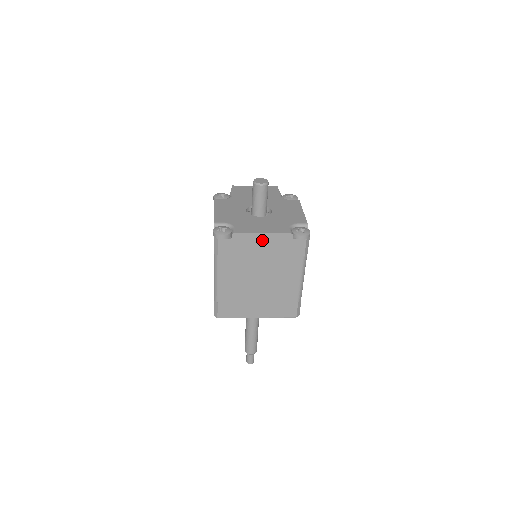
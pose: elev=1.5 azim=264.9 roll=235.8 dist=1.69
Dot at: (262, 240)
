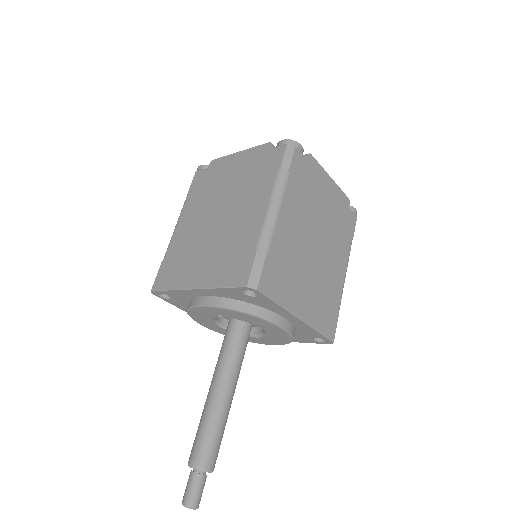
Dot at: (328, 186)
